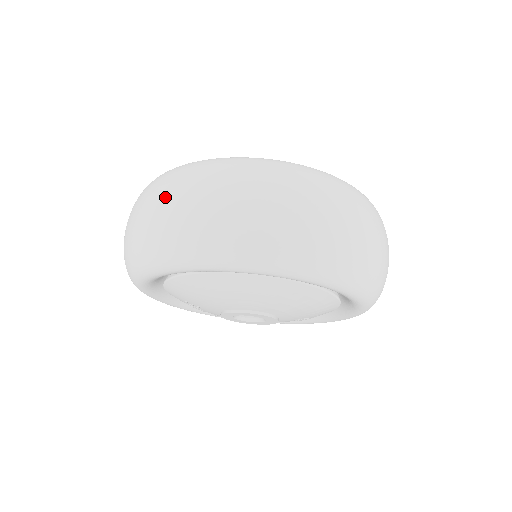
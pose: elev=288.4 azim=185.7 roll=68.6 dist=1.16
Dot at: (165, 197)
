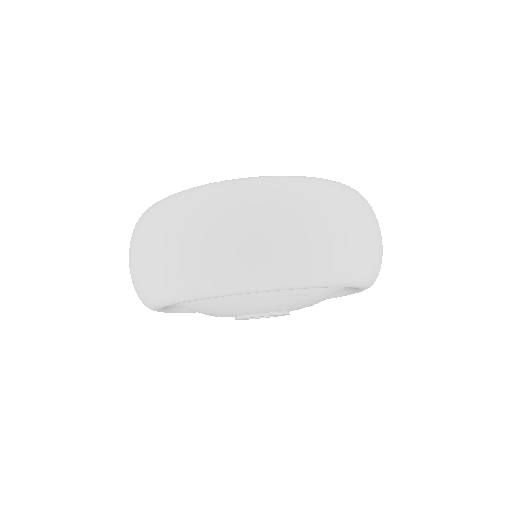
Dot at: (143, 242)
